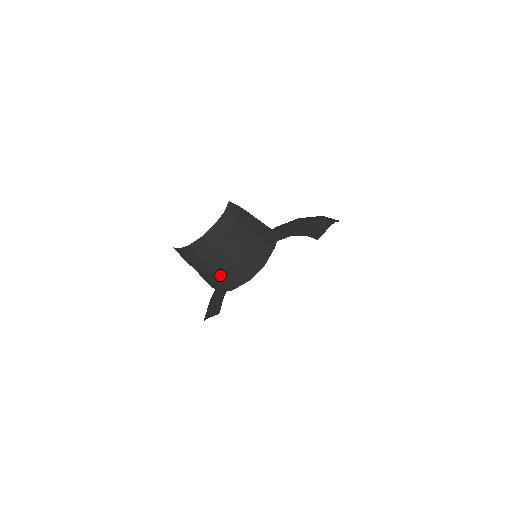
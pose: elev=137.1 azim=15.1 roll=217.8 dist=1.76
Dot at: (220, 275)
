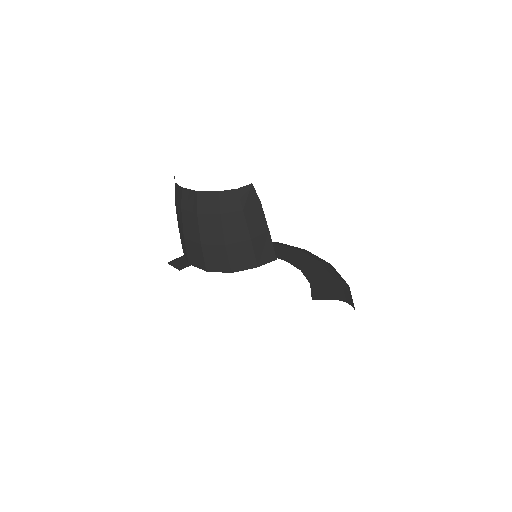
Dot at: (187, 240)
